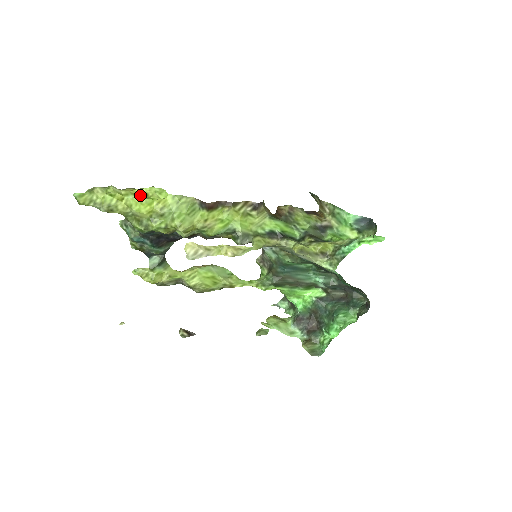
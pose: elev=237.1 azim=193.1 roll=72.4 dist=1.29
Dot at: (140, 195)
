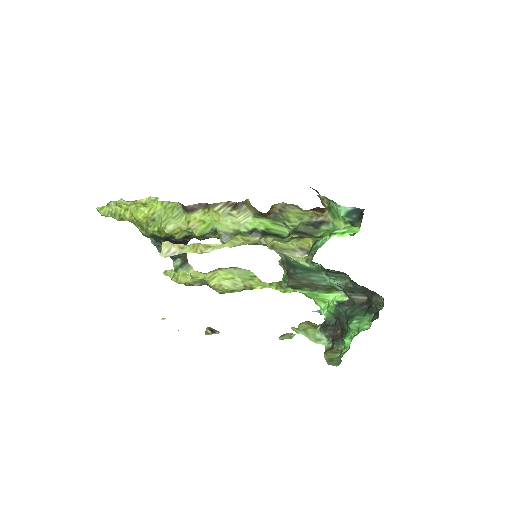
Dot at: (141, 204)
